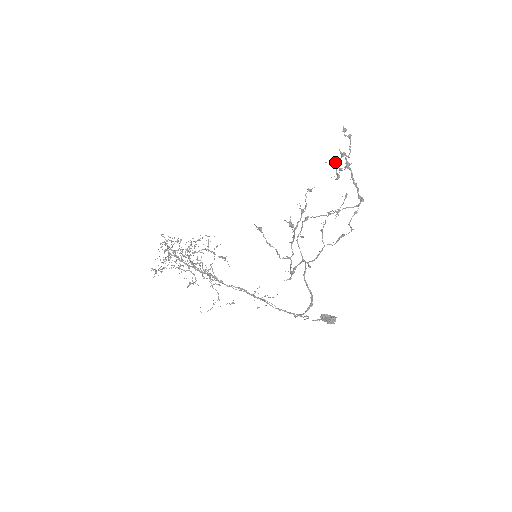
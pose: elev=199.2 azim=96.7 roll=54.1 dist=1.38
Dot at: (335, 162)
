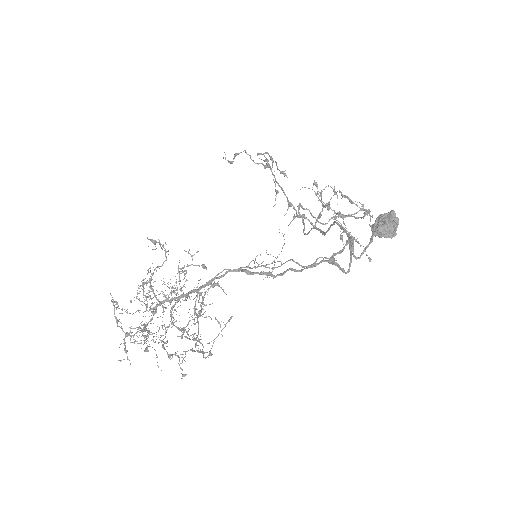
Dot at: occluded
